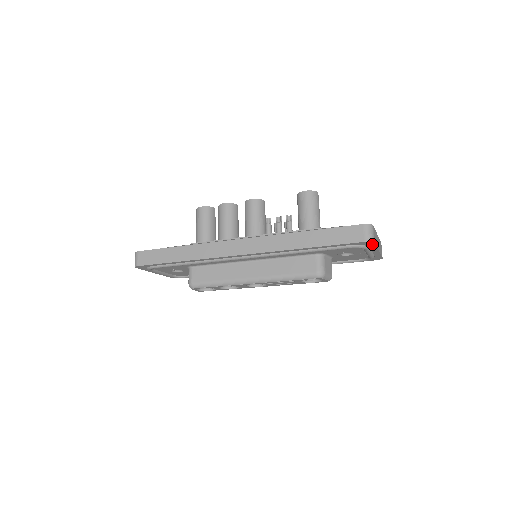
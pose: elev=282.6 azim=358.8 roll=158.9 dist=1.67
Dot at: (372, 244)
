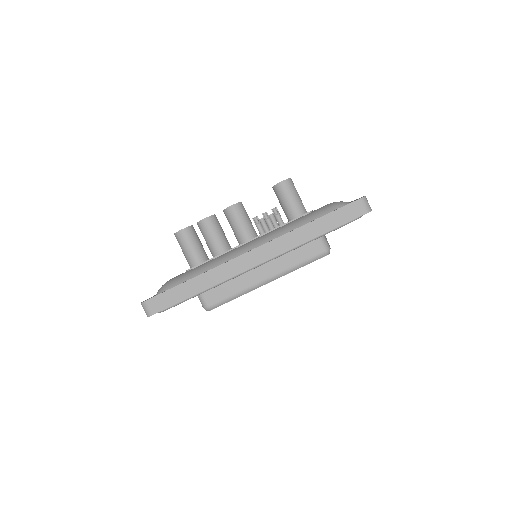
Dot at: occluded
